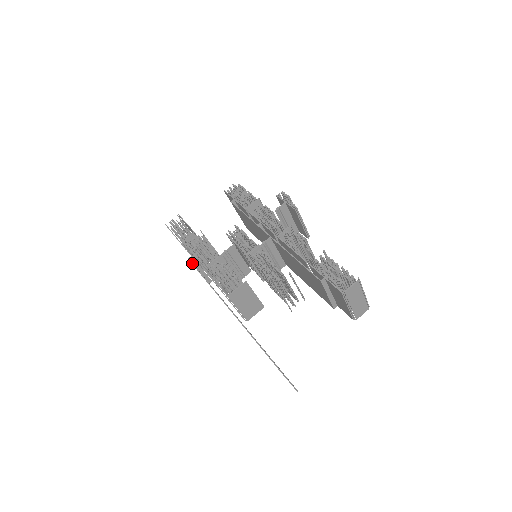
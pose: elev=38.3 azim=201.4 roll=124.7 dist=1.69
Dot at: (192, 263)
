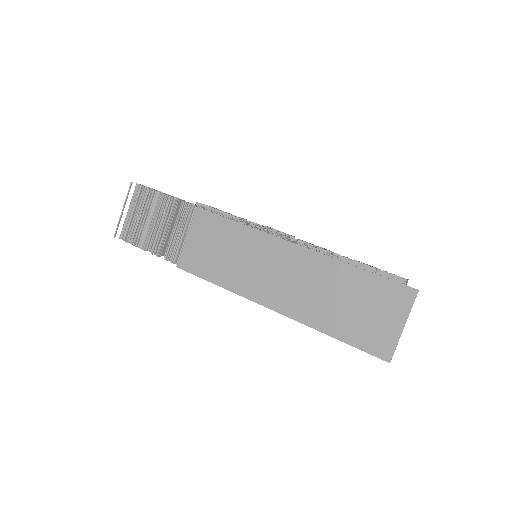
Dot at: occluded
